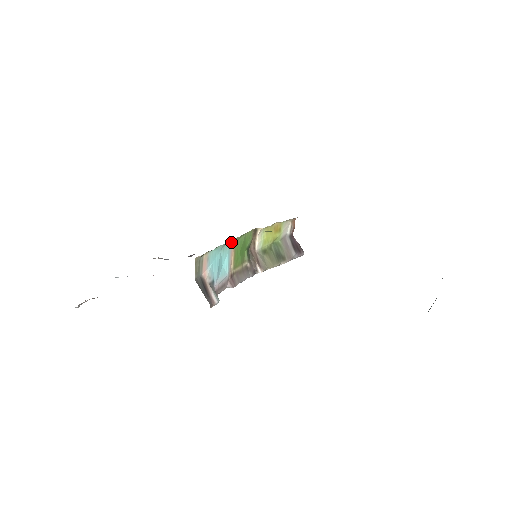
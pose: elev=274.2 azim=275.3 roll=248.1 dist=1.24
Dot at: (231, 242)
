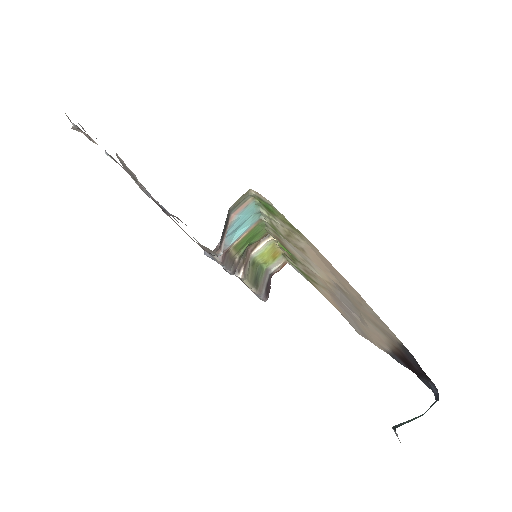
Dot at: (259, 218)
